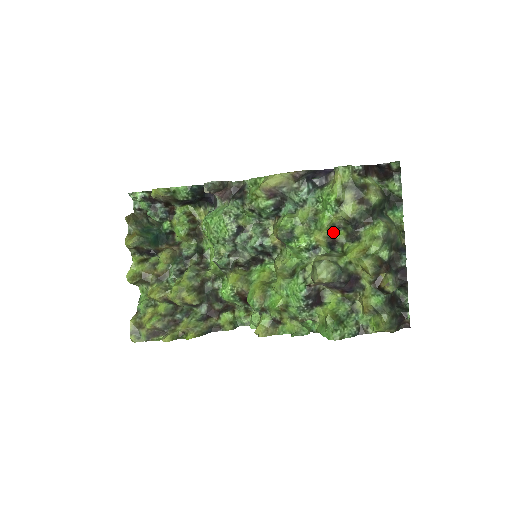
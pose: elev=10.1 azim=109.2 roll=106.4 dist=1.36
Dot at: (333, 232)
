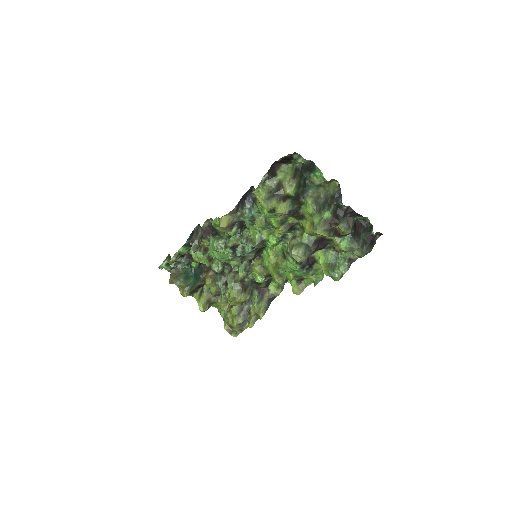
Dot at: (285, 222)
